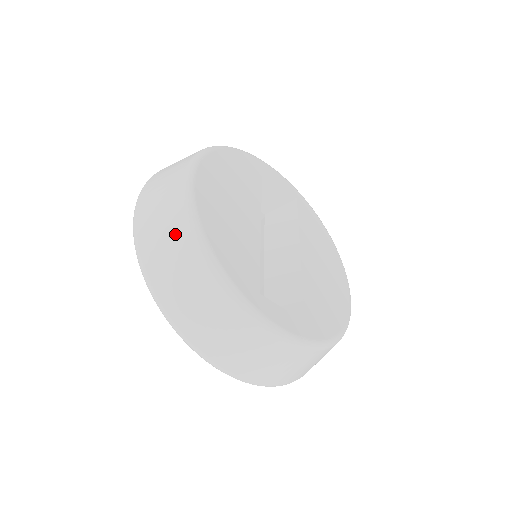
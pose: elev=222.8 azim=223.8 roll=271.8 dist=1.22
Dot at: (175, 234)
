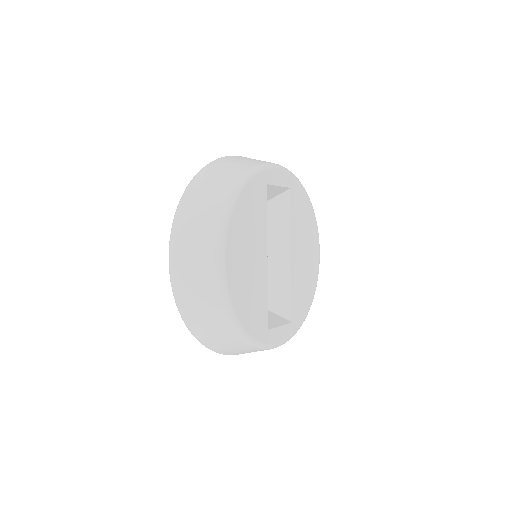
Dot at: (213, 314)
